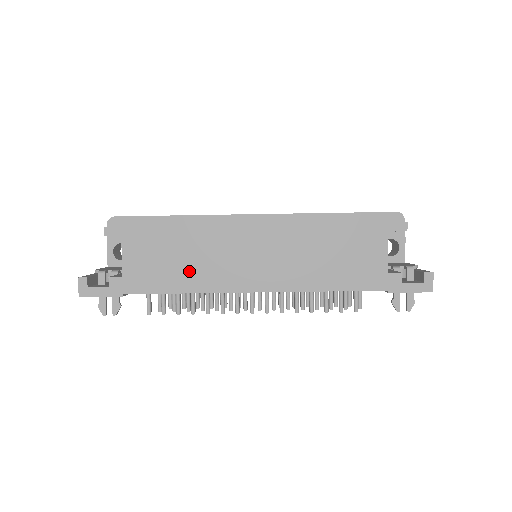
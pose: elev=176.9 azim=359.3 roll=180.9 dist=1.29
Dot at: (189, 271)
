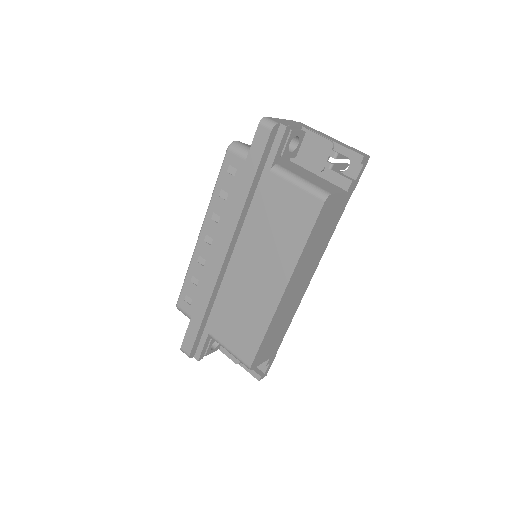
Dot at: (285, 323)
